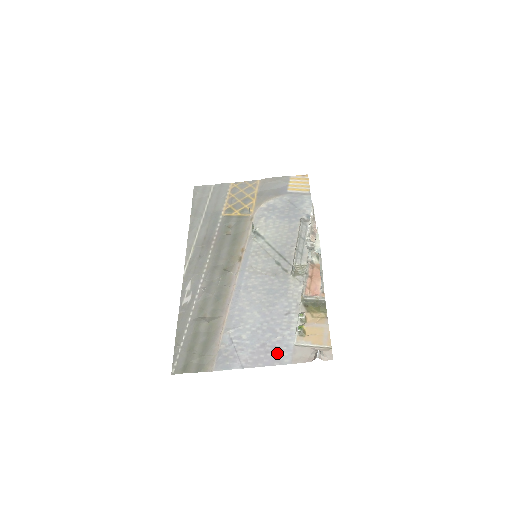
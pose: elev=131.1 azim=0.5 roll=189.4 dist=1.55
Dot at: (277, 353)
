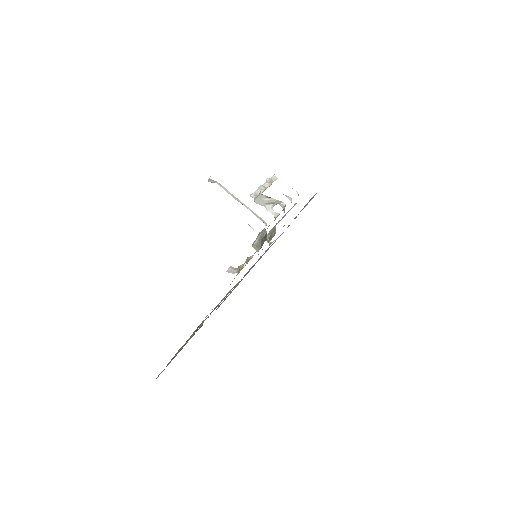
Dot at: occluded
